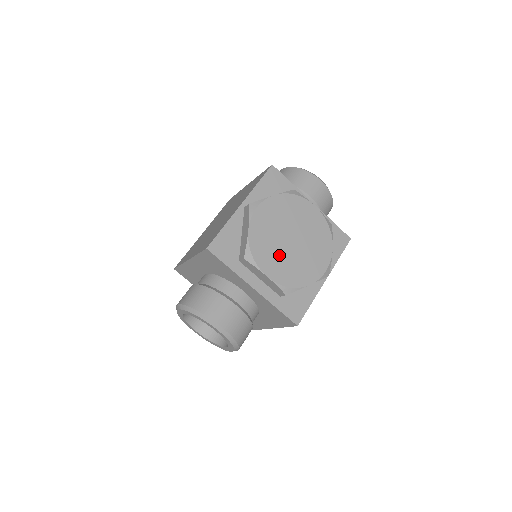
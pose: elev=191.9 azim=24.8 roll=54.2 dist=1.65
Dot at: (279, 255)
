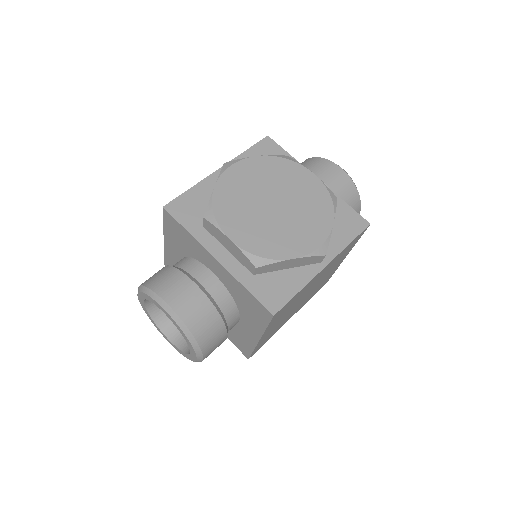
Dot at: (252, 218)
